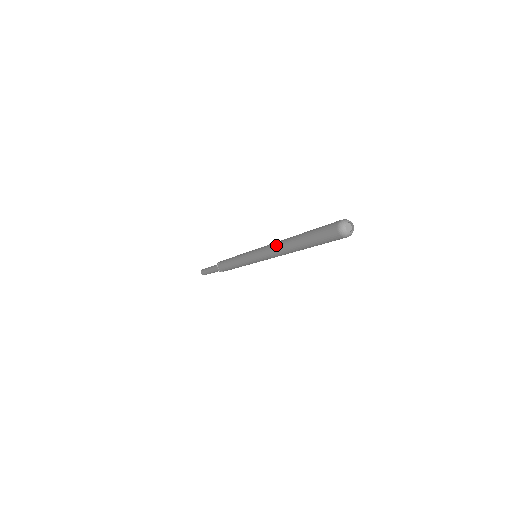
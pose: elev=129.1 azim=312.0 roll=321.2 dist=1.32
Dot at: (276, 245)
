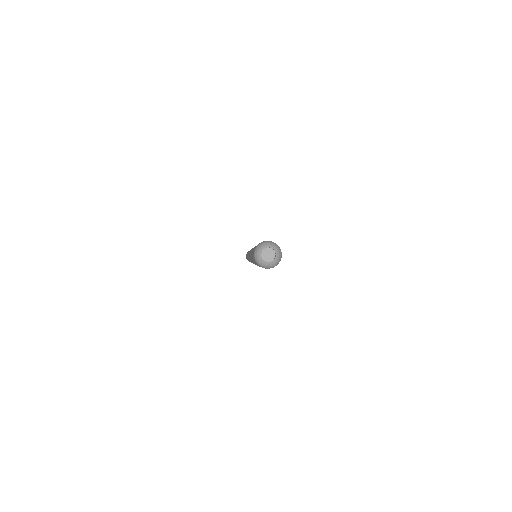
Dot at: occluded
